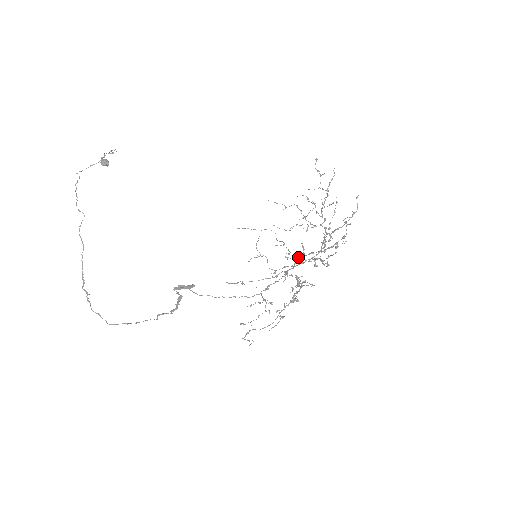
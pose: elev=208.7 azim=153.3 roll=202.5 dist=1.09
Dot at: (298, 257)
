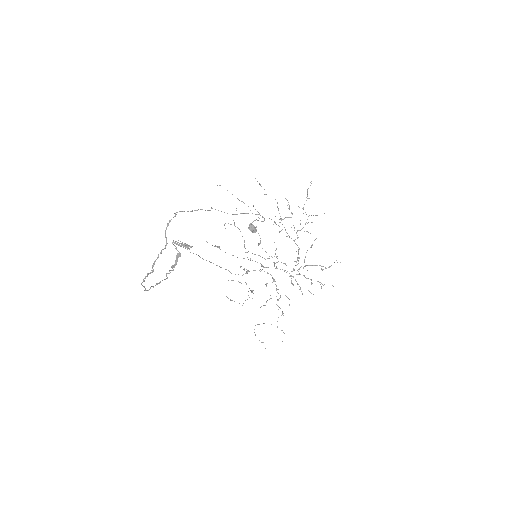
Dot at: occluded
